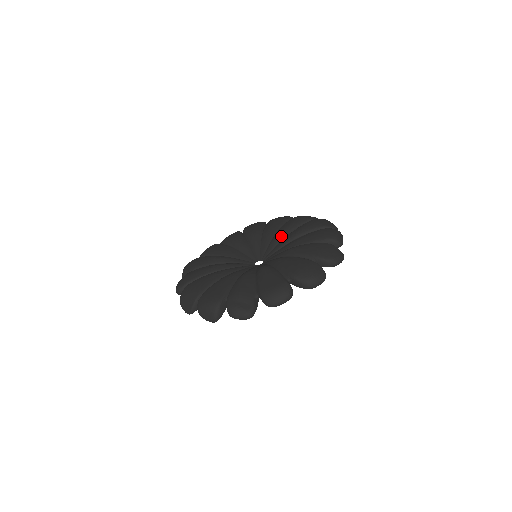
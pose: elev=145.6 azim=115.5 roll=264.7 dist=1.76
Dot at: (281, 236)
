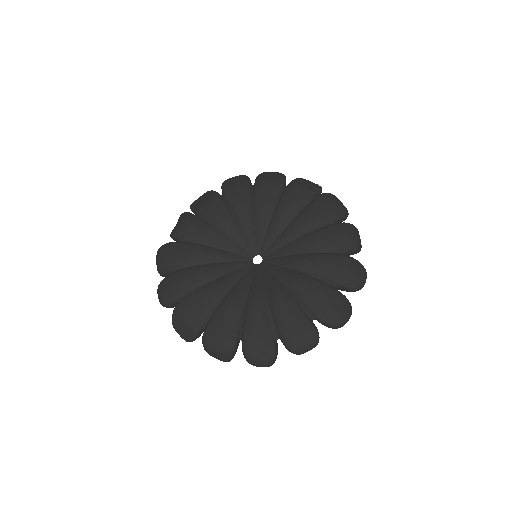
Dot at: (282, 223)
